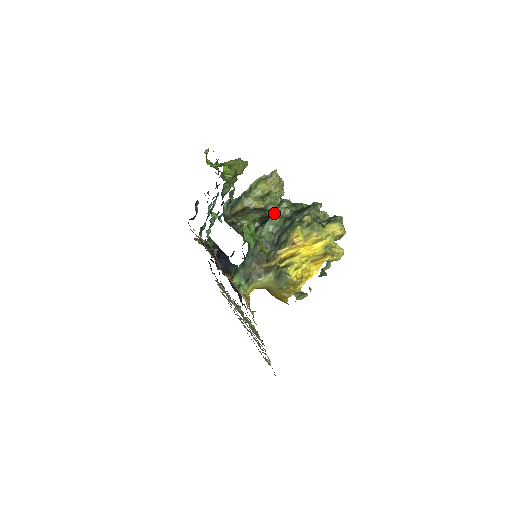
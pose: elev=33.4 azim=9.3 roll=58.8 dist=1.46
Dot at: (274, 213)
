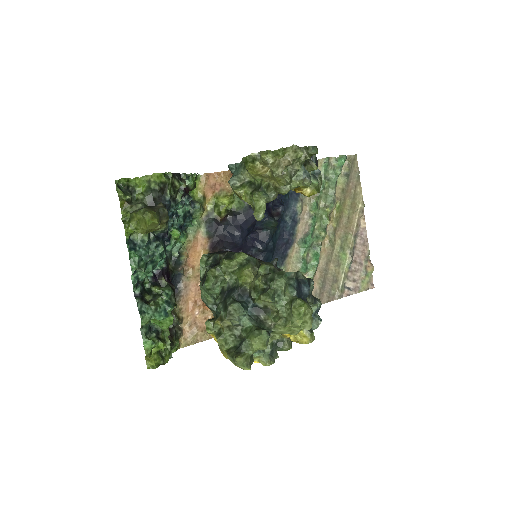
Dot at: (205, 282)
